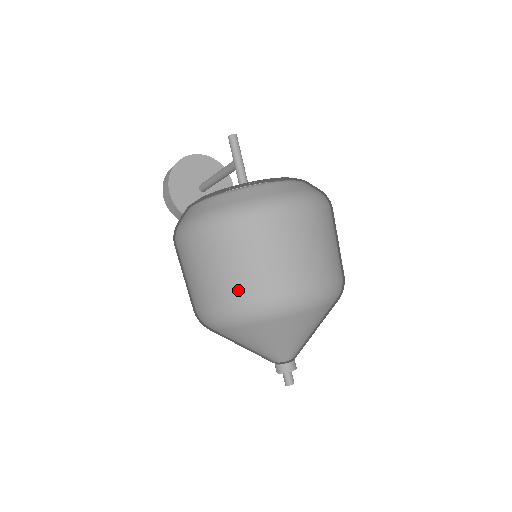
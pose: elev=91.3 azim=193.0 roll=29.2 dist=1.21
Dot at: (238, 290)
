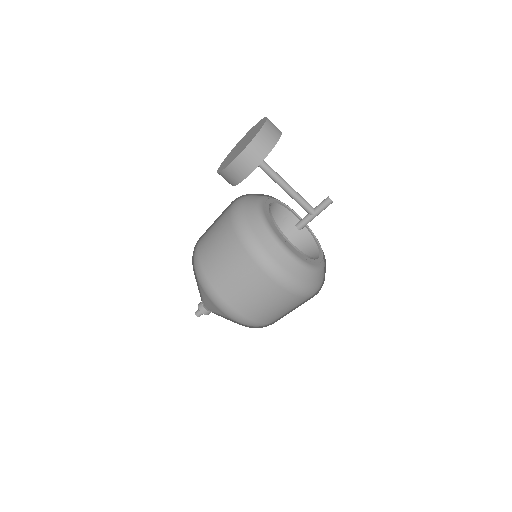
Dot at: (271, 319)
